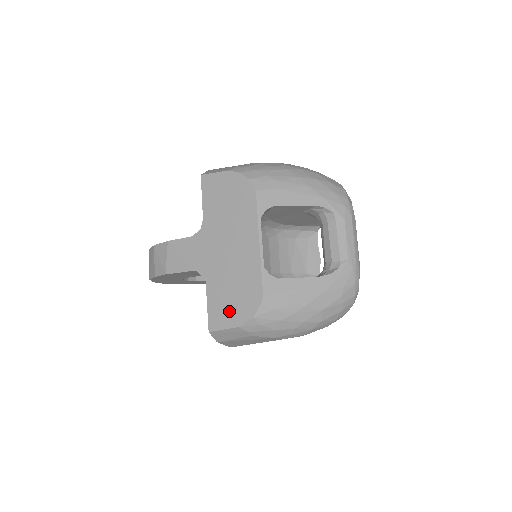
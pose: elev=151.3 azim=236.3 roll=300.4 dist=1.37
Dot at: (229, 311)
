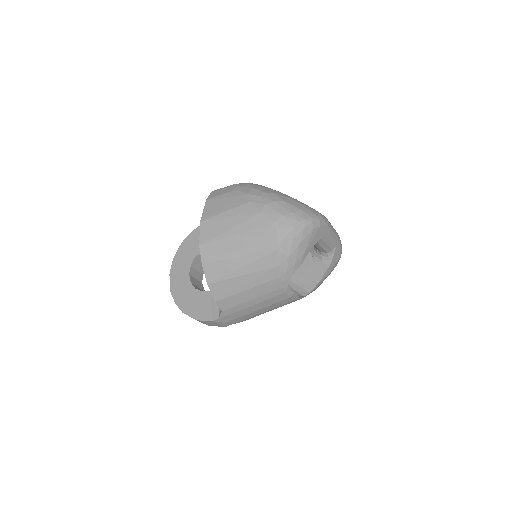
Dot at: occluded
